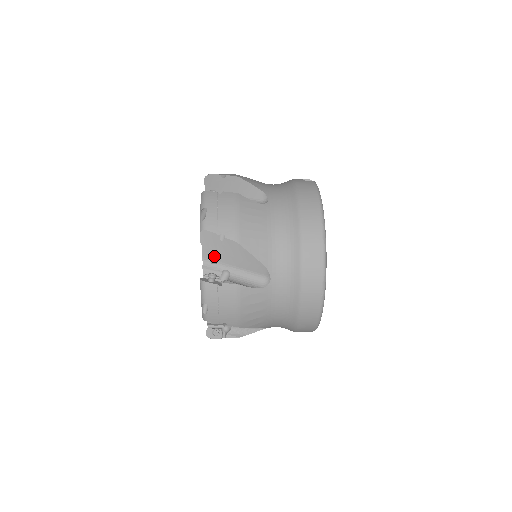
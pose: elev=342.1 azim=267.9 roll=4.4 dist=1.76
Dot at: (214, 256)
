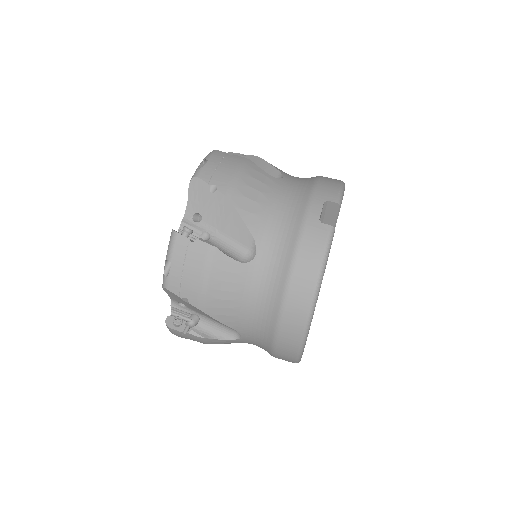
Dot at: occluded
